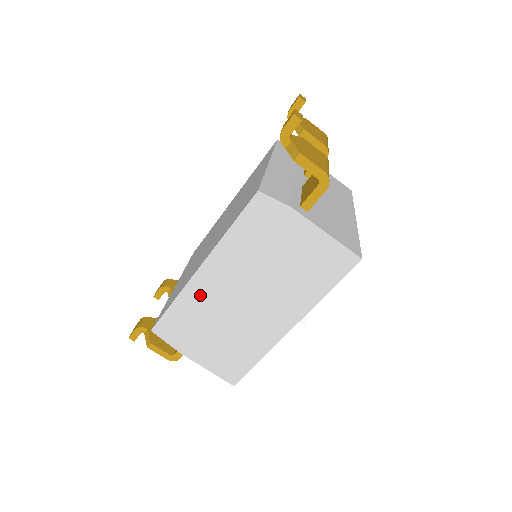
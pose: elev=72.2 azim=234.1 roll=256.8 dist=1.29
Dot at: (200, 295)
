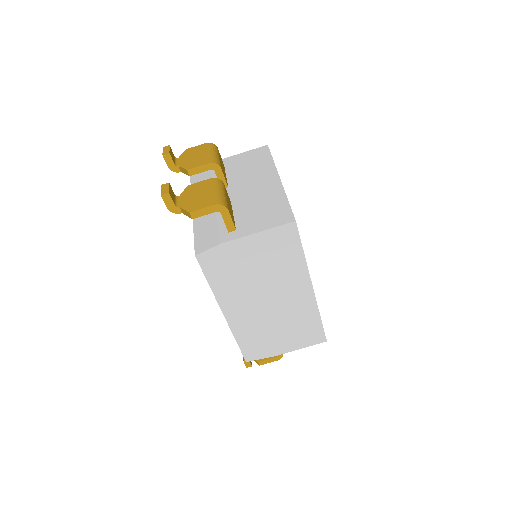
Dot at: (243, 325)
